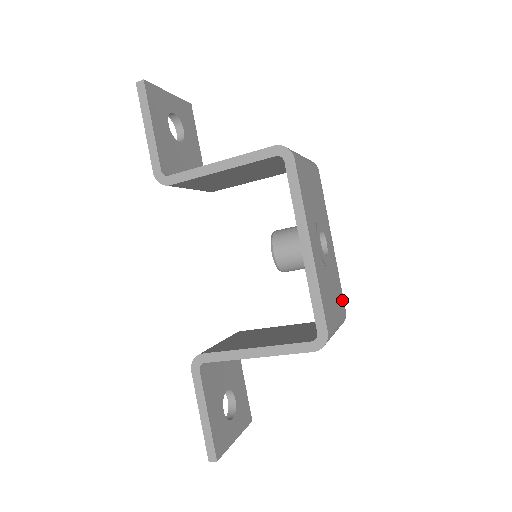
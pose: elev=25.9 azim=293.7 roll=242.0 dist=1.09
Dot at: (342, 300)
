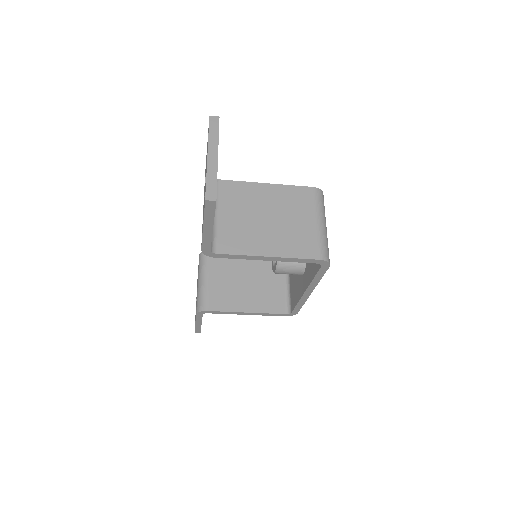
Dot at: occluded
